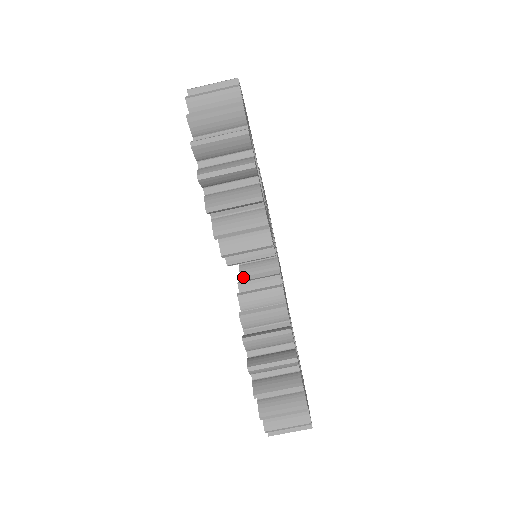
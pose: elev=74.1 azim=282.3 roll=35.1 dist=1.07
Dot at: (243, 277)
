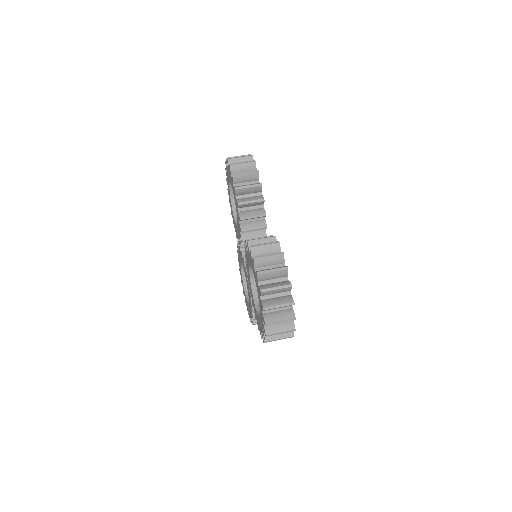
Dot at: occluded
